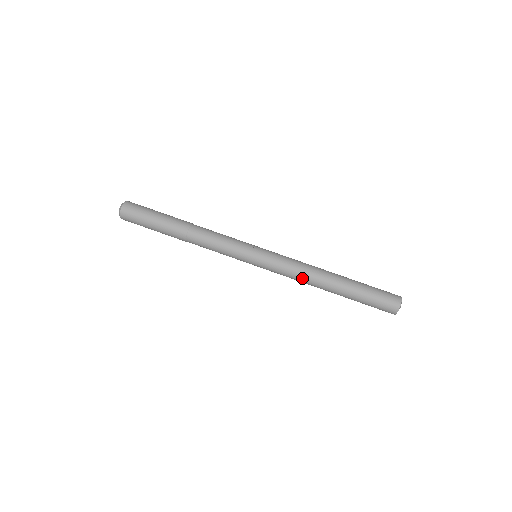
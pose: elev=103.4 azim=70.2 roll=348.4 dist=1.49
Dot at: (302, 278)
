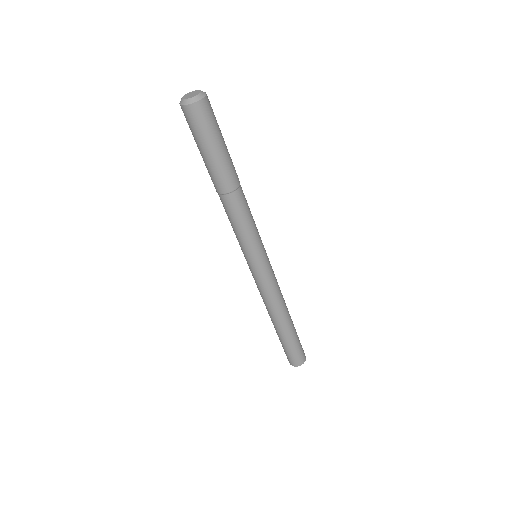
Dot at: (271, 303)
